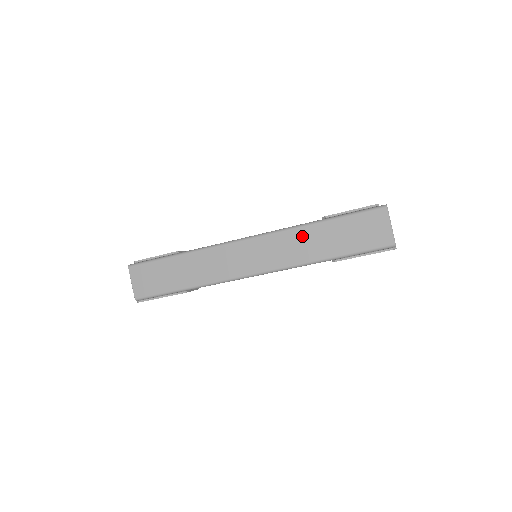
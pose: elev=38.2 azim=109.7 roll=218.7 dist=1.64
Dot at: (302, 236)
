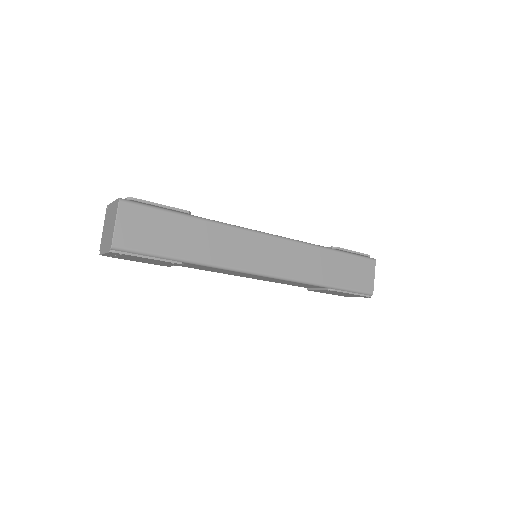
Dot at: (315, 256)
